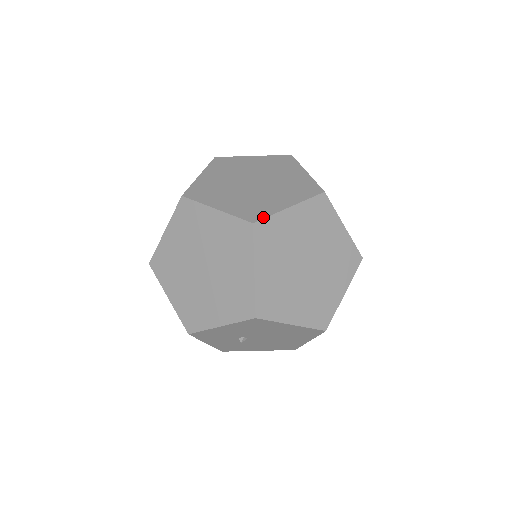
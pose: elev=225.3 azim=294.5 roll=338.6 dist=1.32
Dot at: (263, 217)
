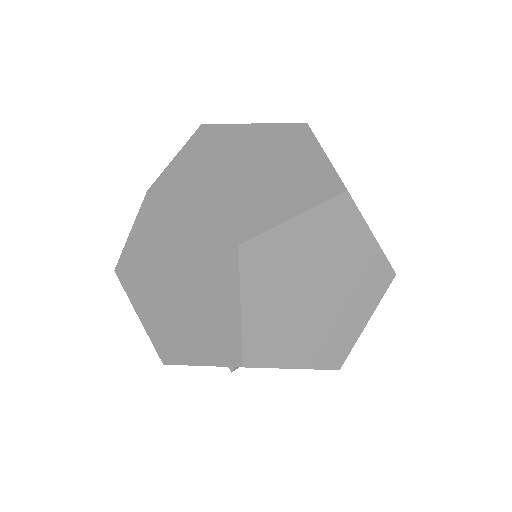
Dot at: (254, 234)
